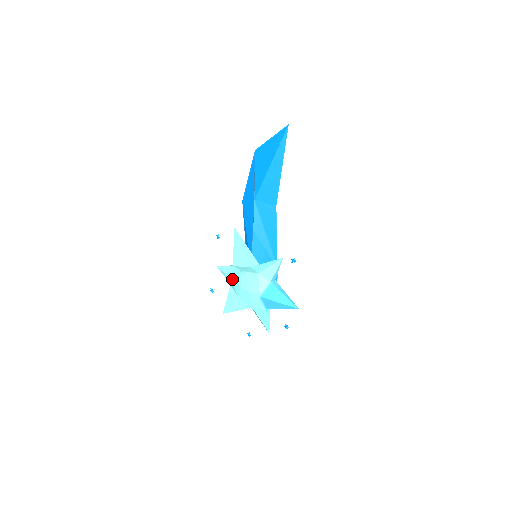
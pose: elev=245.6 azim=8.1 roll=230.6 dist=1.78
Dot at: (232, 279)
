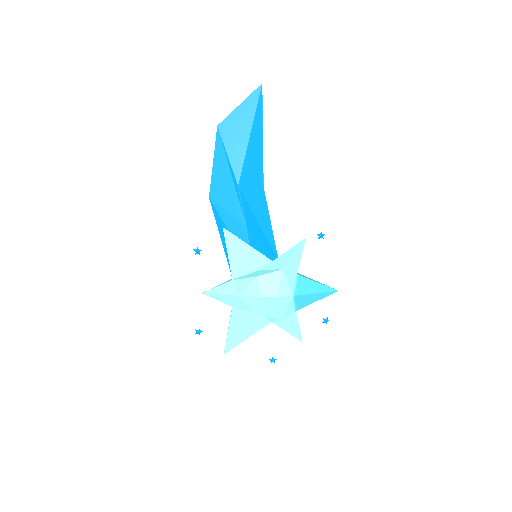
Dot at: (241, 295)
